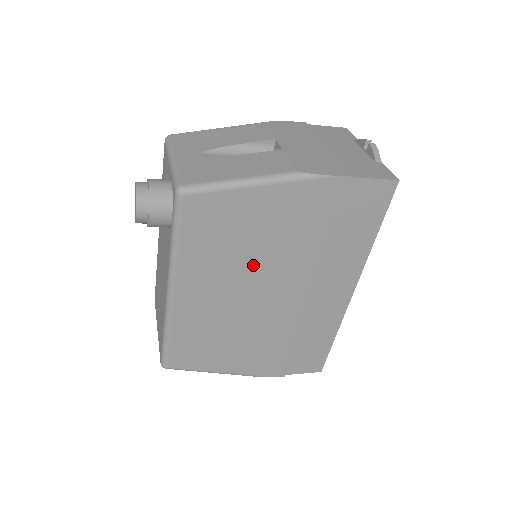
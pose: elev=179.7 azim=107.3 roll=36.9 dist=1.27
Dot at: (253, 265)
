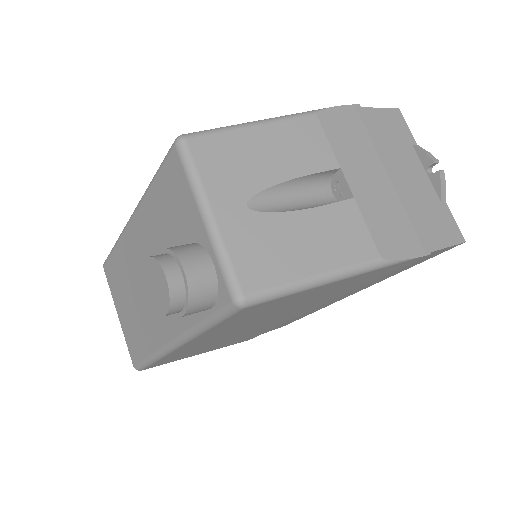
Dot at: (279, 314)
